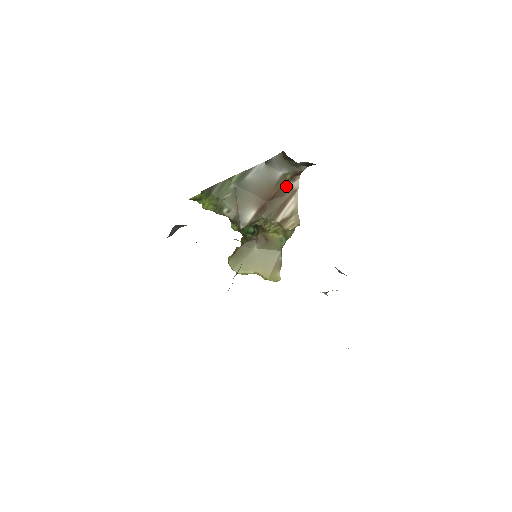
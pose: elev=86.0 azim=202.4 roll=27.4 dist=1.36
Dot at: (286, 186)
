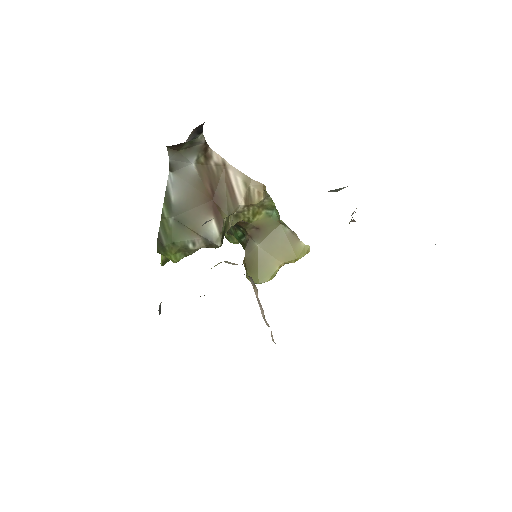
Dot at: (211, 169)
